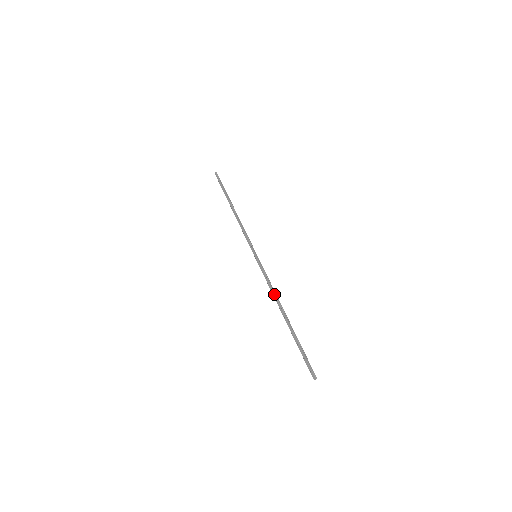
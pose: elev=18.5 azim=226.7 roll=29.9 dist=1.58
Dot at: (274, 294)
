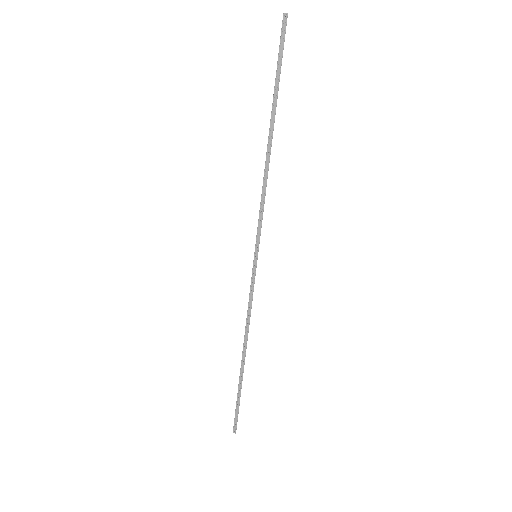
Dot at: (248, 327)
